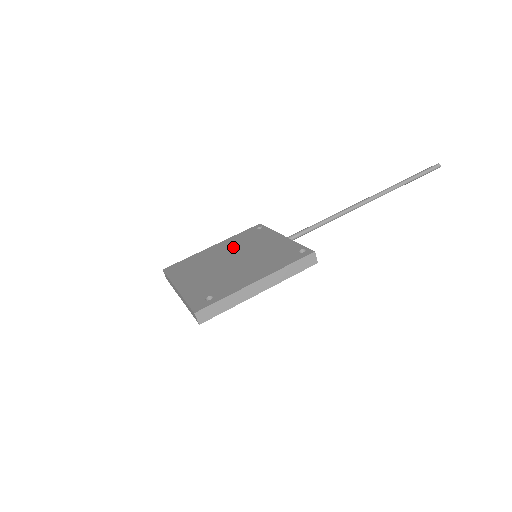
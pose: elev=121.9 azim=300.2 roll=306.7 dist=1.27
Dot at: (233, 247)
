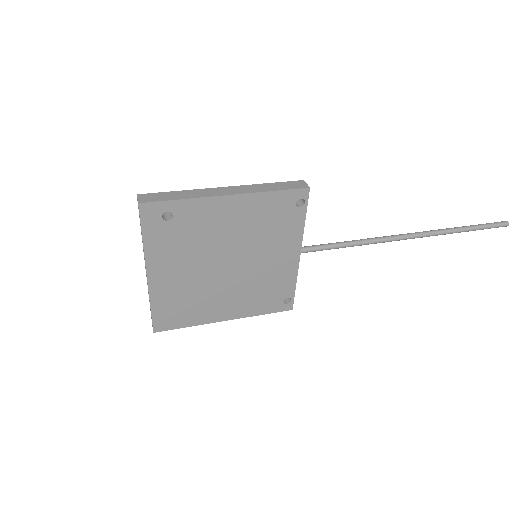
Dot at: occluded
